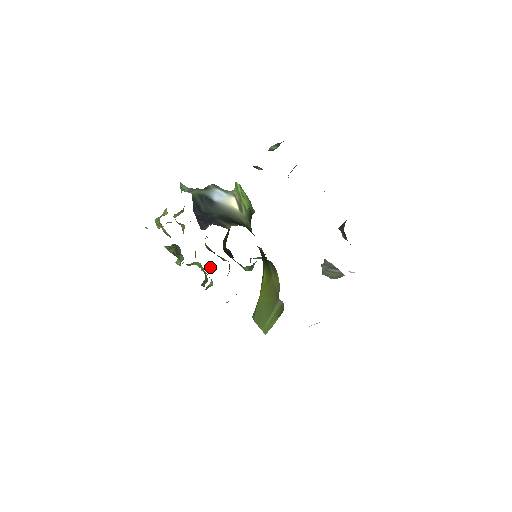
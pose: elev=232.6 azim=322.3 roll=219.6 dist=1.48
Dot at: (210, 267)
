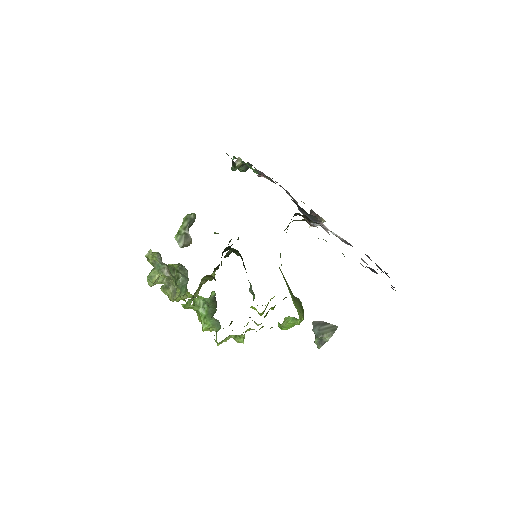
Dot at: (210, 329)
